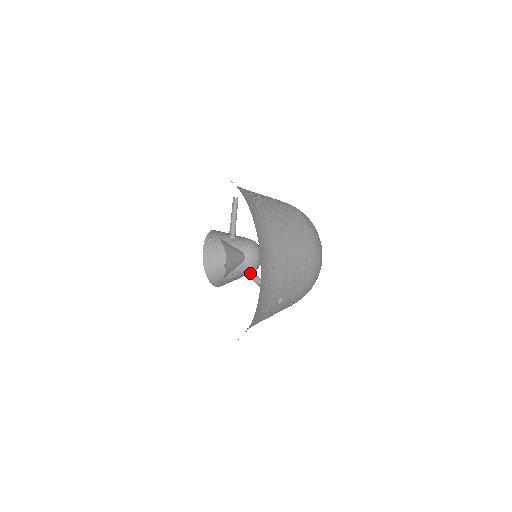
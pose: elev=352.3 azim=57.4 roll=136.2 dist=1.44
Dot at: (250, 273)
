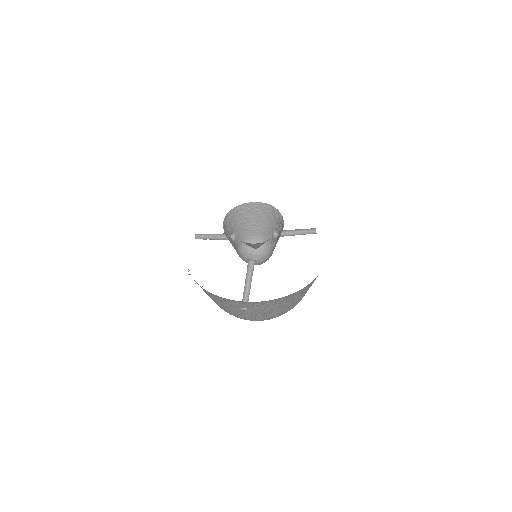
Dot at: occluded
